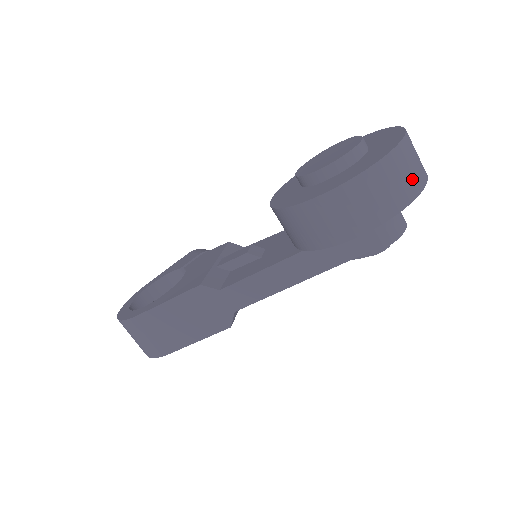
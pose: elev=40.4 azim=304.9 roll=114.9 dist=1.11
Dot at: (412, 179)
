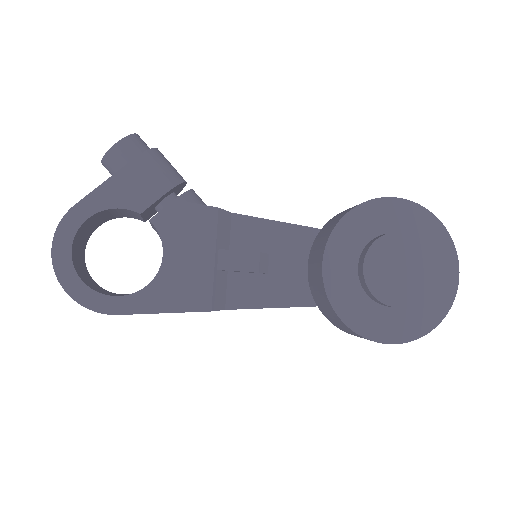
Dot at: occluded
